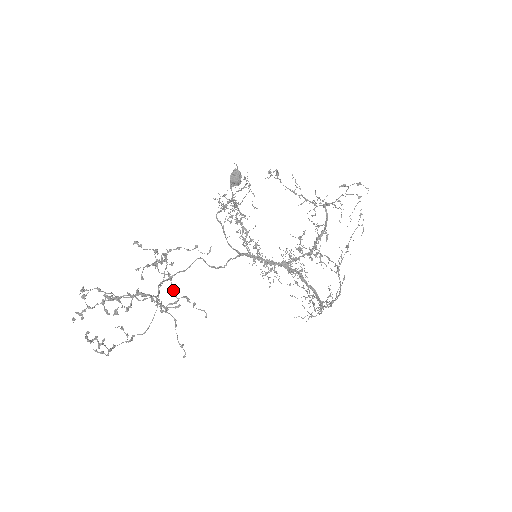
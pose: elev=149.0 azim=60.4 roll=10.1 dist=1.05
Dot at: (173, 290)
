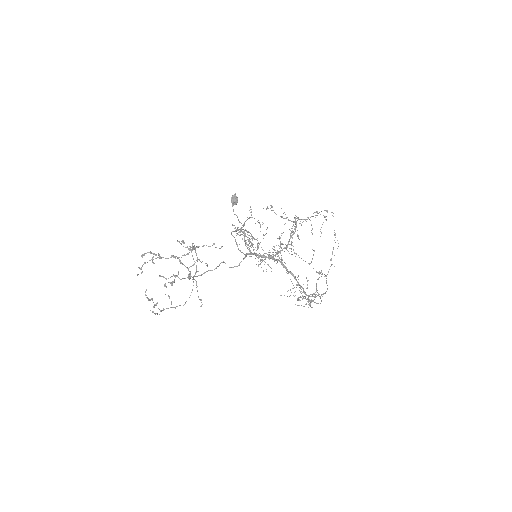
Dot at: occluded
